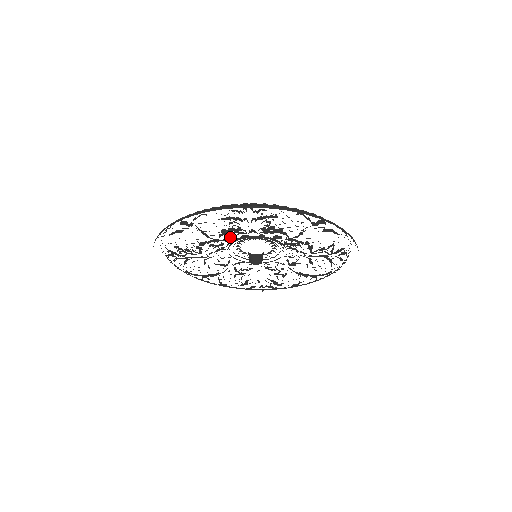
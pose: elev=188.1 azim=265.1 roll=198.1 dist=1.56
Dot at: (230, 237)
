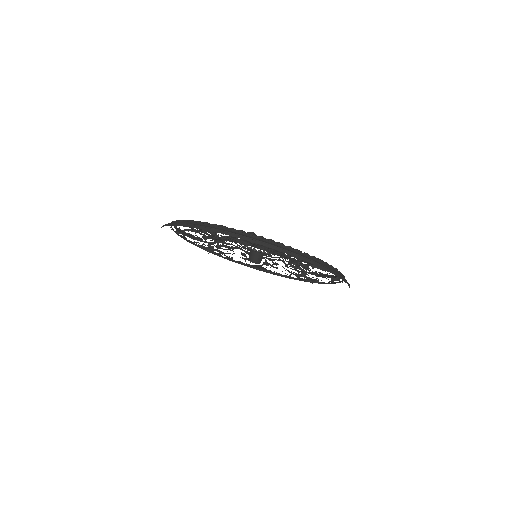
Dot at: occluded
